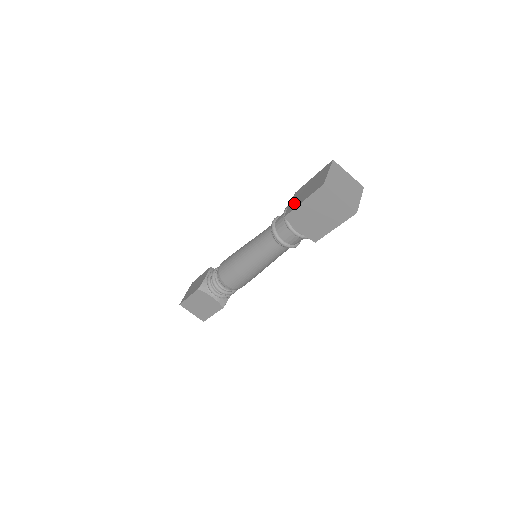
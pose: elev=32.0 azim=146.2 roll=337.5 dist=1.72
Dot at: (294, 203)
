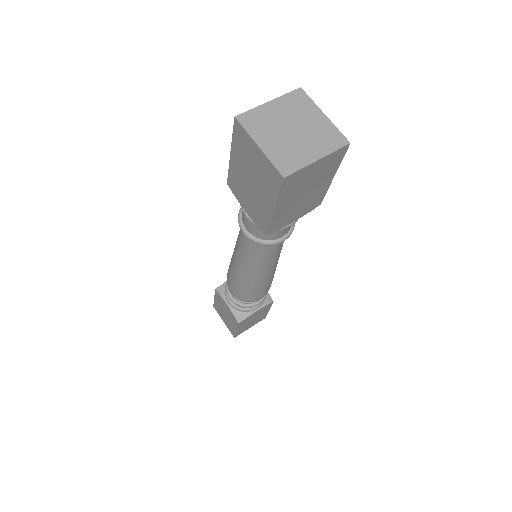
Dot at: occluded
